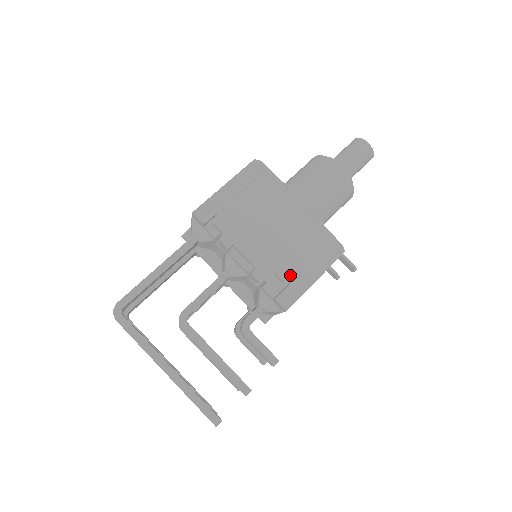
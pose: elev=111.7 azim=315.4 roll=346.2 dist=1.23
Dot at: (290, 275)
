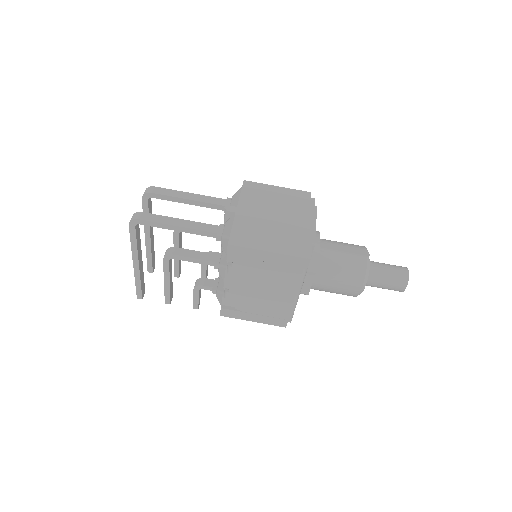
Dot at: (243, 309)
